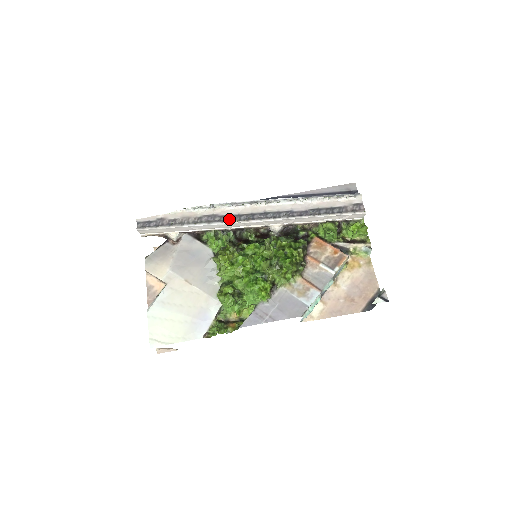
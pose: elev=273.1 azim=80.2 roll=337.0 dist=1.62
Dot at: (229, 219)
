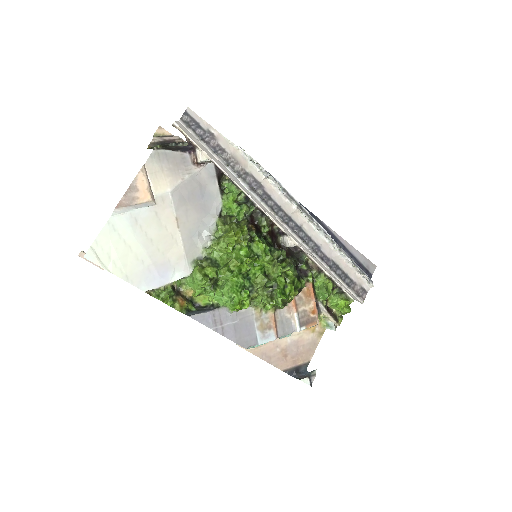
Dot at: (269, 203)
